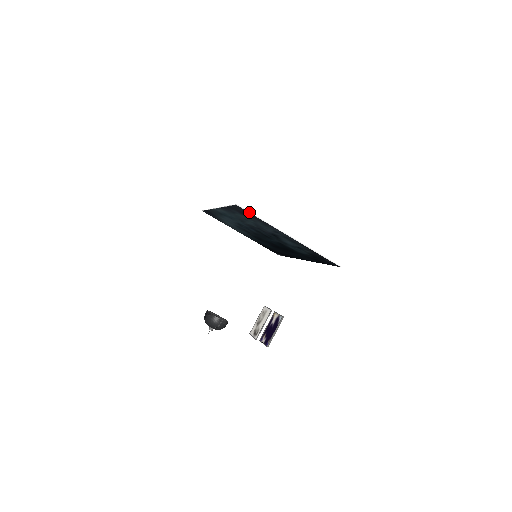
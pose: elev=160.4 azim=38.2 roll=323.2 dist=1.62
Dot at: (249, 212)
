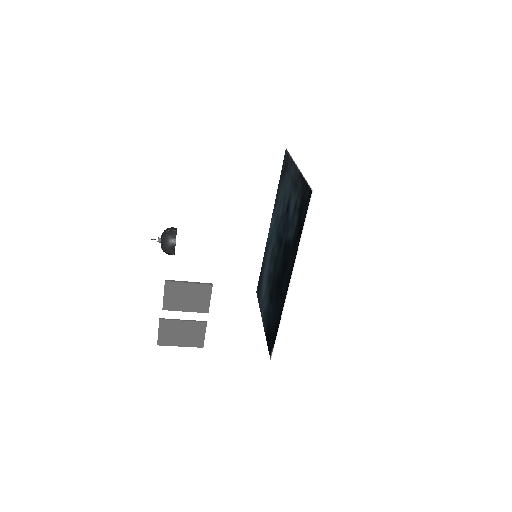
Dot at: occluded
